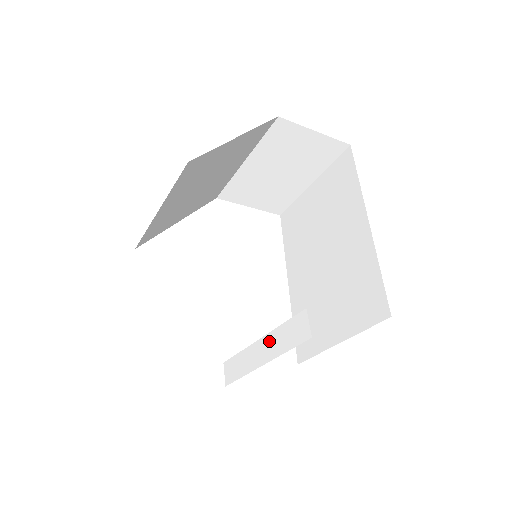
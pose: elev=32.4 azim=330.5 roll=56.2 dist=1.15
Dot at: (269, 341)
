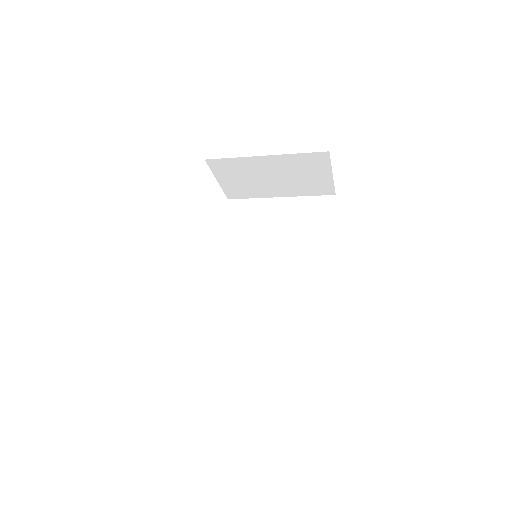
Dot at: (262, 345)
